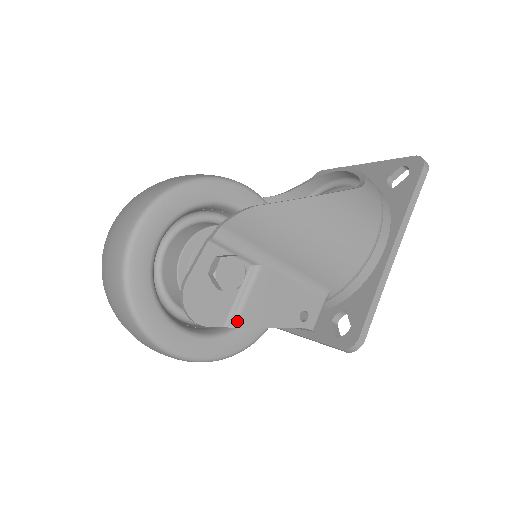
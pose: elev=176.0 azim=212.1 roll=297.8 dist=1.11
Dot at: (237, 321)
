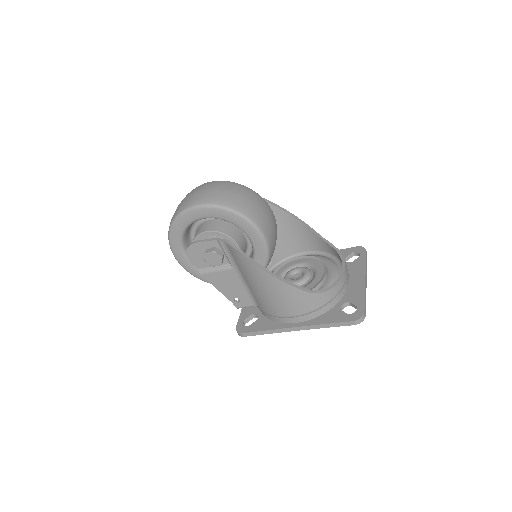
Dot at: (204, 274)
